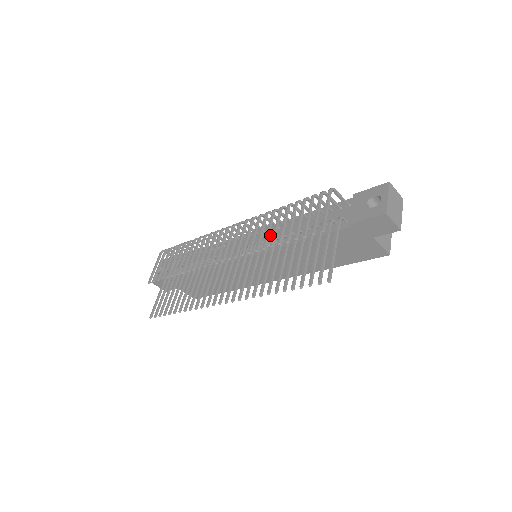
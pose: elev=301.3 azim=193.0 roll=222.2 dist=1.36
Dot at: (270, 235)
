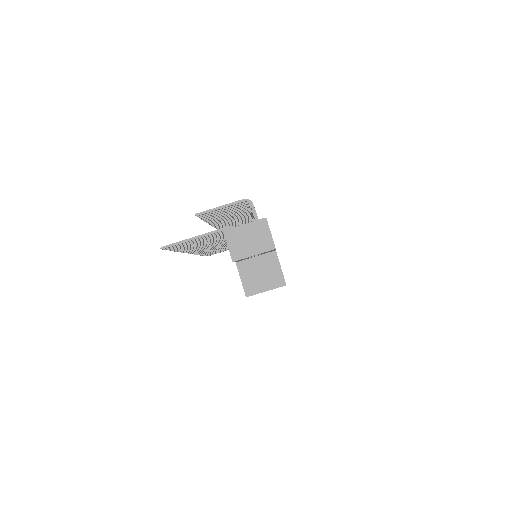
Dot at: occluded
